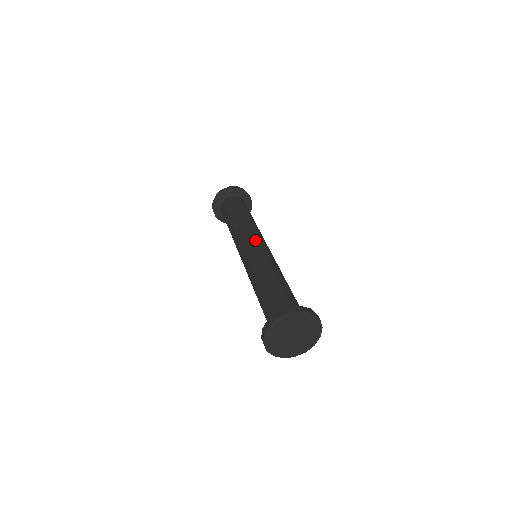
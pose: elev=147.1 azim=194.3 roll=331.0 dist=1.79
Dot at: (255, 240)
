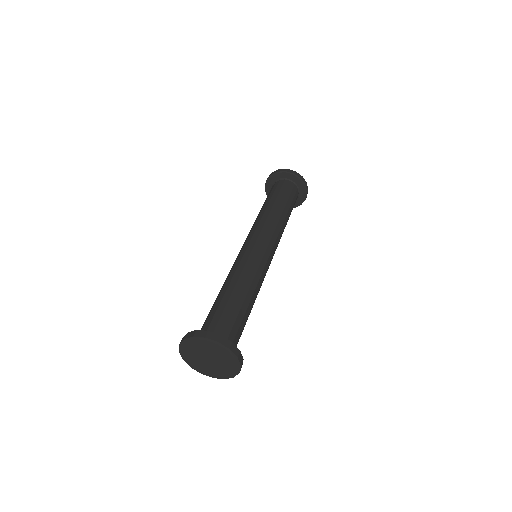
Dot at: (248, 240)
